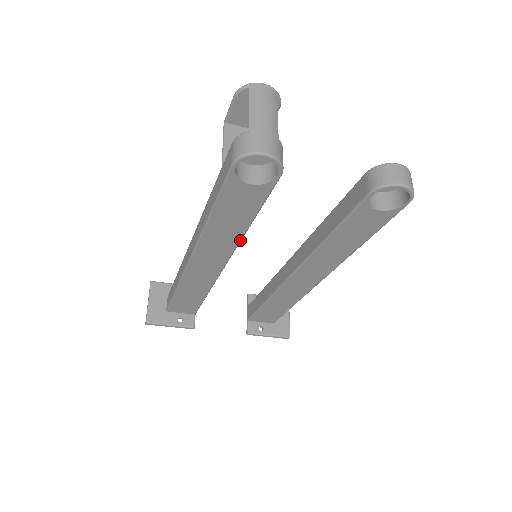
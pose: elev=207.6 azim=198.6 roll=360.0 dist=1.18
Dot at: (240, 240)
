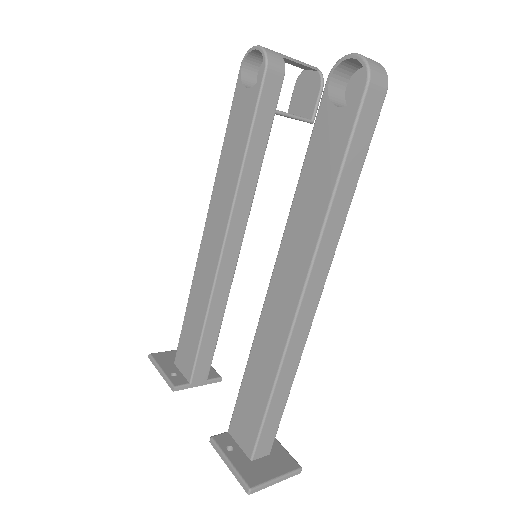
Dot at: (236, 188)
